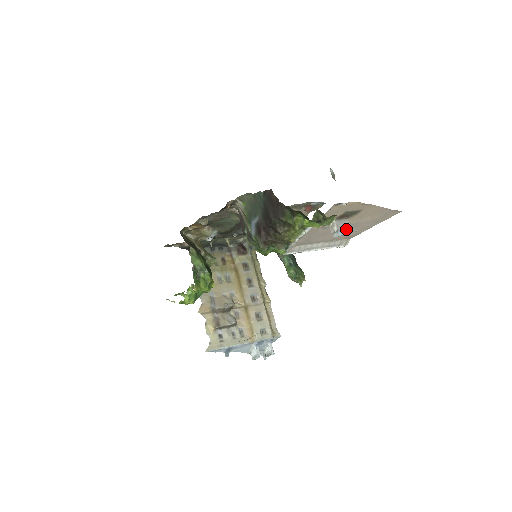
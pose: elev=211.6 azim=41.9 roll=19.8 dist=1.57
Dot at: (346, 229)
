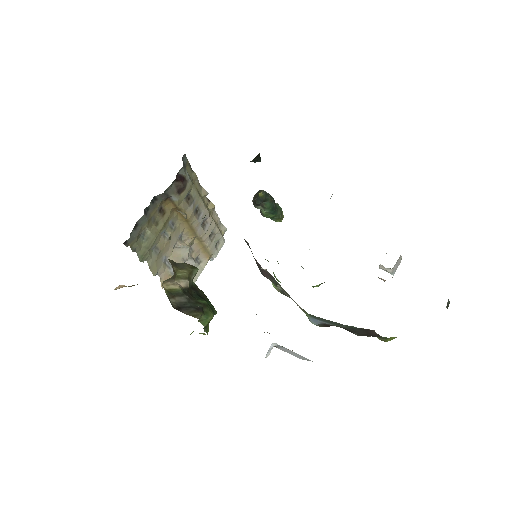
Dot at: occluded
